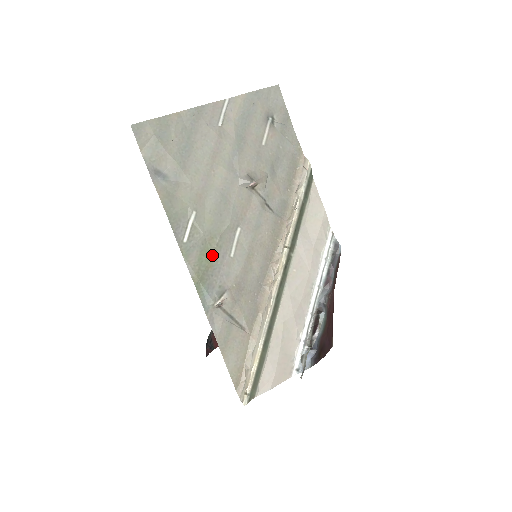
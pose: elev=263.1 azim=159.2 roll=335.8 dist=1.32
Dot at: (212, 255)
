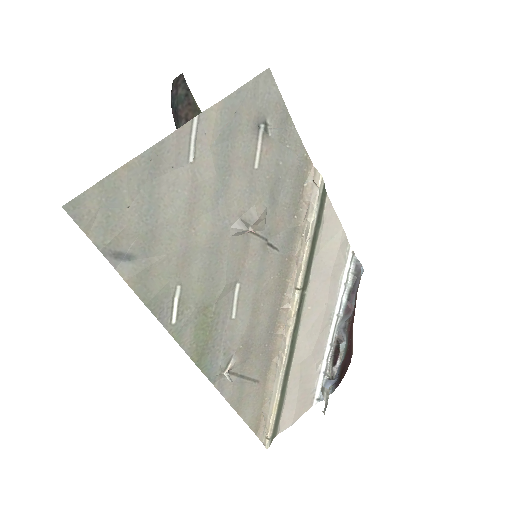
Dot at: (210, 326)
